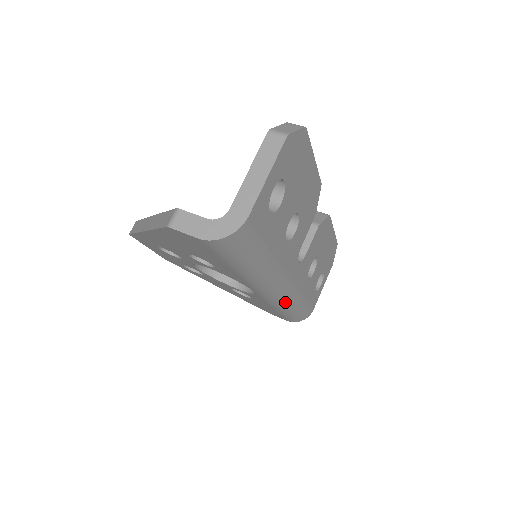
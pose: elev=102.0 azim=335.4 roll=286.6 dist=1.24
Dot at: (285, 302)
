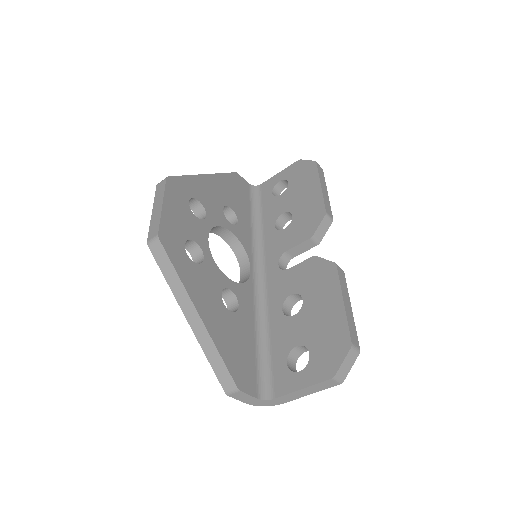
Dot at: occluded
